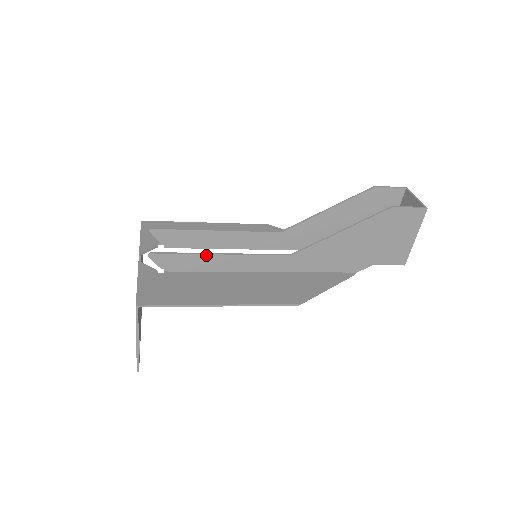
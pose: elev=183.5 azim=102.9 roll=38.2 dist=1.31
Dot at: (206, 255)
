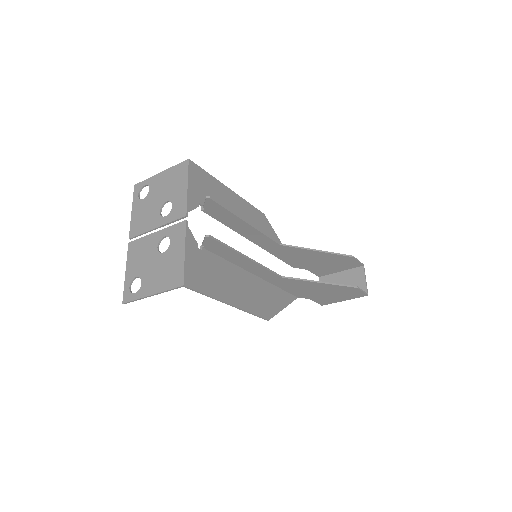
Dot at: (240, 254)
